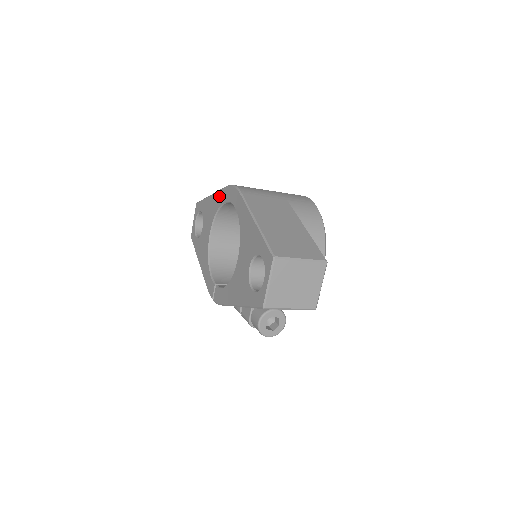
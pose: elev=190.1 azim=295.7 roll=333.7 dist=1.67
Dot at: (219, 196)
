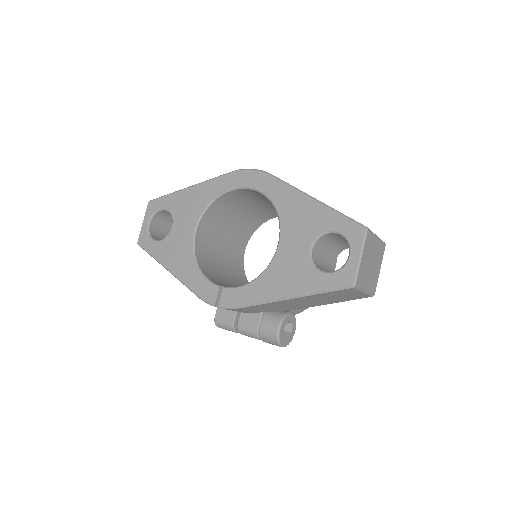
Dot at: (215, 184)
